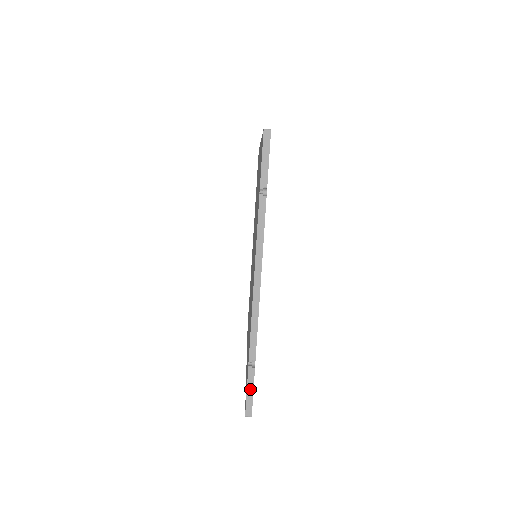
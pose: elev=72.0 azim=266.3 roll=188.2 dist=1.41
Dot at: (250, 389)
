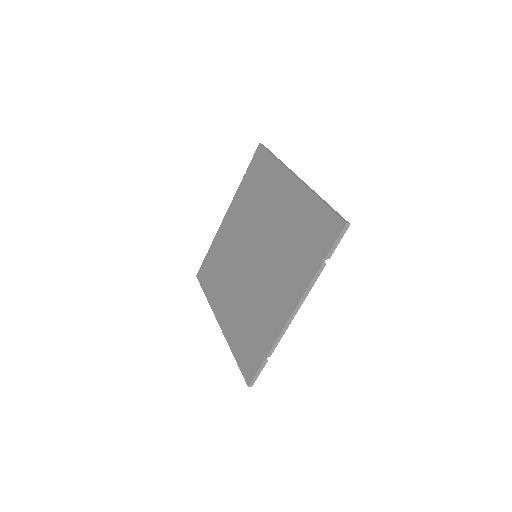
Dot at: (259, 372)
